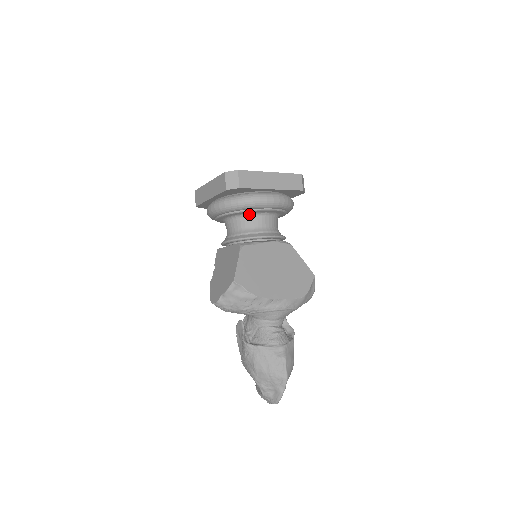
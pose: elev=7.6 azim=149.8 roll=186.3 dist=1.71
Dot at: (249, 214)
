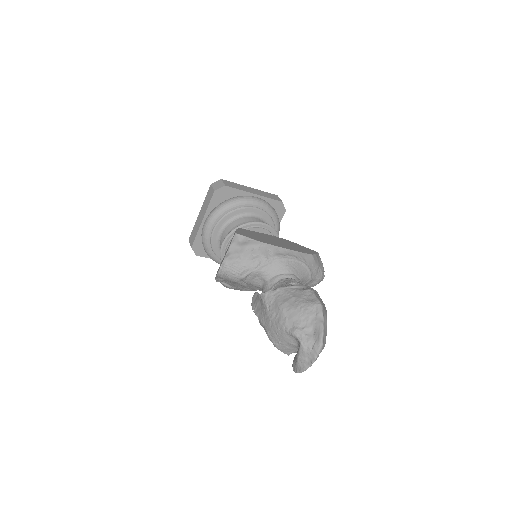
Dot at: (239, 216)
